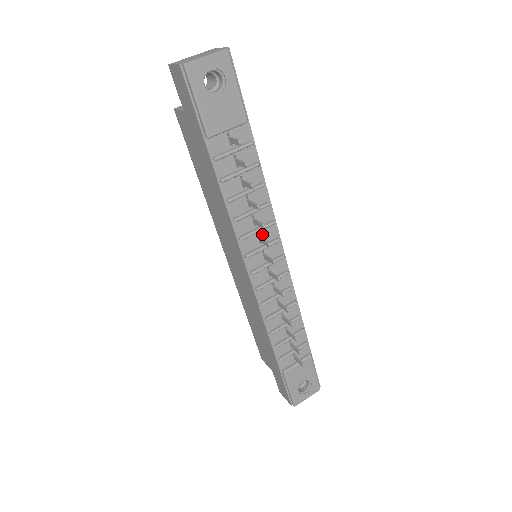
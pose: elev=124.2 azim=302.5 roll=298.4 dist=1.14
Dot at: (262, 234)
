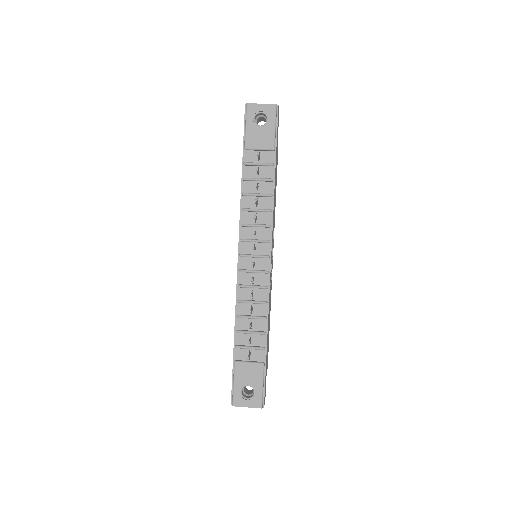
Dot at: (259, 231)
